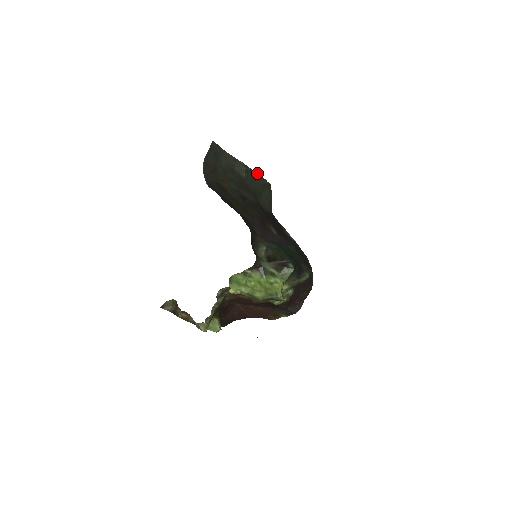
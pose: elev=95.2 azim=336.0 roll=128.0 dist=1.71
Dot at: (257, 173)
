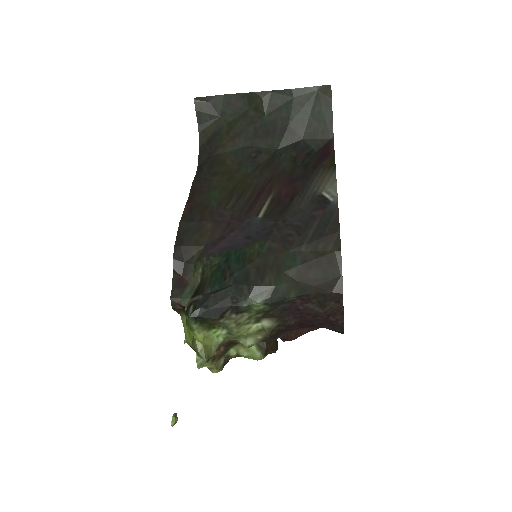
Dot at: (287, 89)
